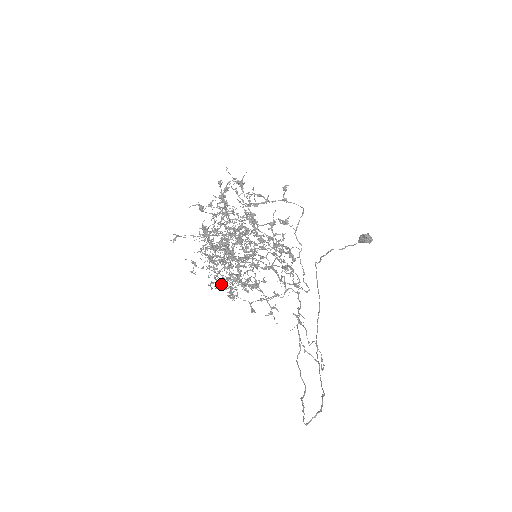
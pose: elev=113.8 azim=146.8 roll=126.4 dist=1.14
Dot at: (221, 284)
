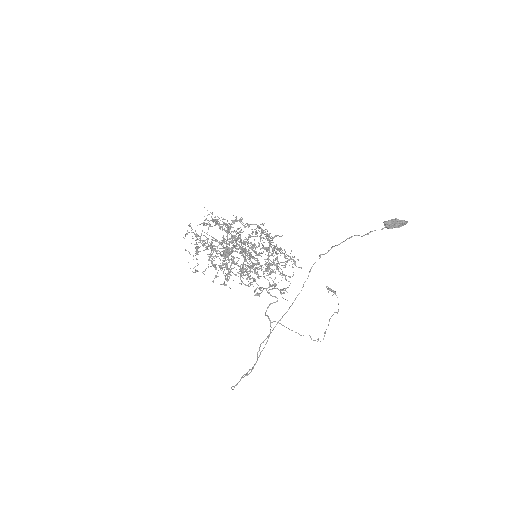
Dot at: occluded
